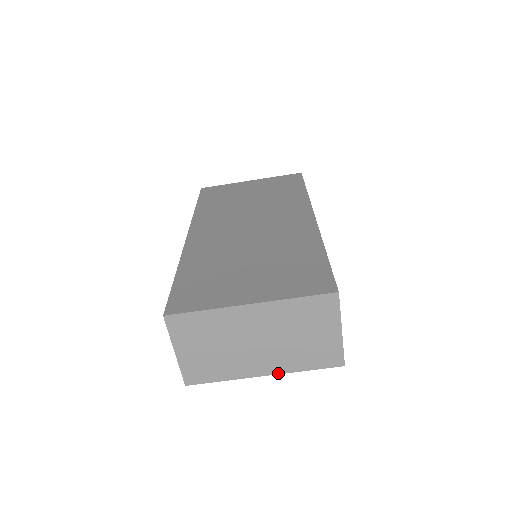
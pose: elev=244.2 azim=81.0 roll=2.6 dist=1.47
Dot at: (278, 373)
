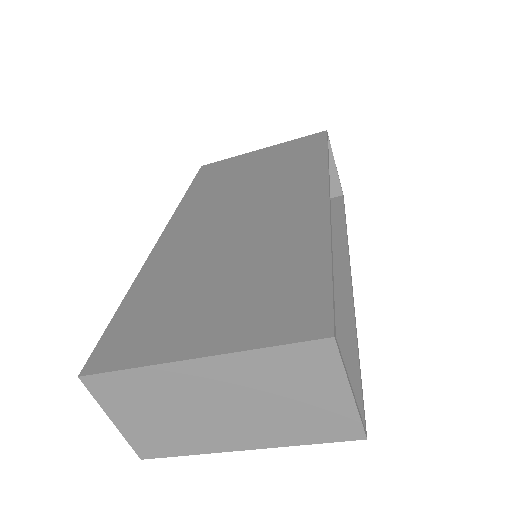
Dot at: (265, 447)
